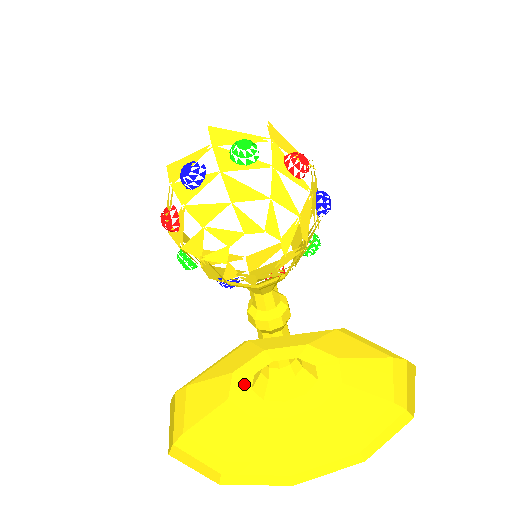
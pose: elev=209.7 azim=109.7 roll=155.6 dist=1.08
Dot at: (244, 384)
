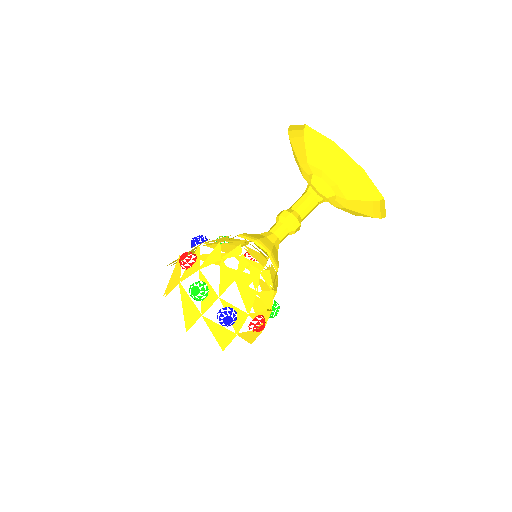
Dot at: (306, 176)
